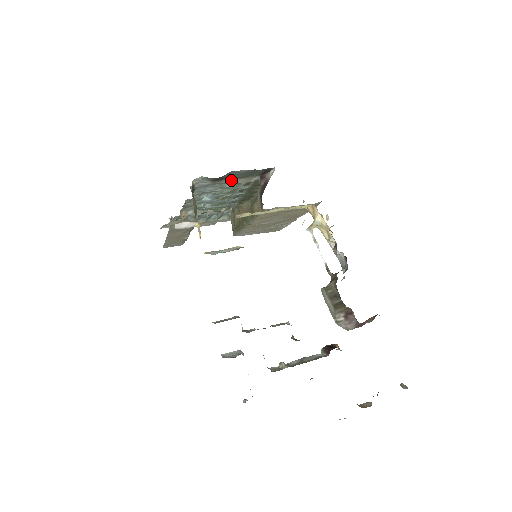
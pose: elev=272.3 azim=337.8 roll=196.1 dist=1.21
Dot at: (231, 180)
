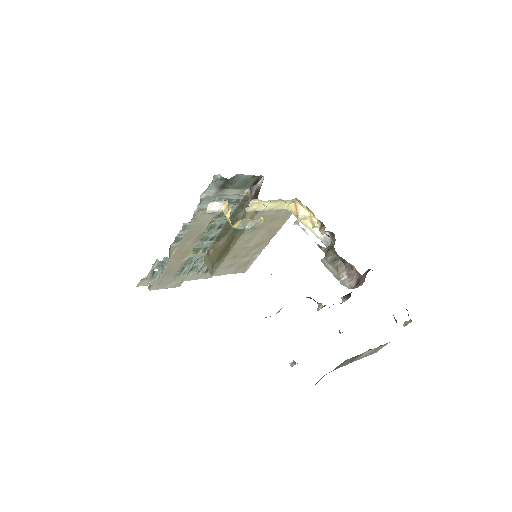
Dot at: (230, 191)
